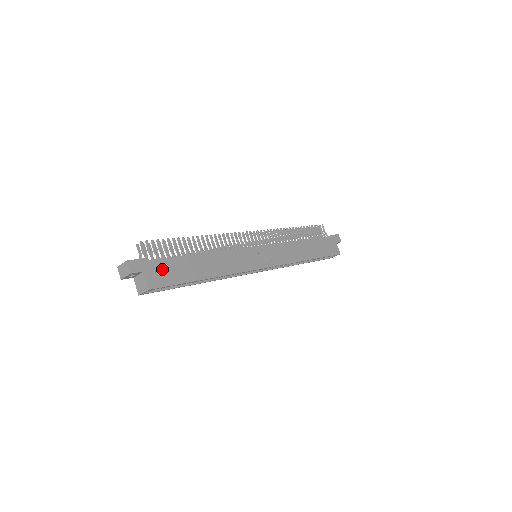
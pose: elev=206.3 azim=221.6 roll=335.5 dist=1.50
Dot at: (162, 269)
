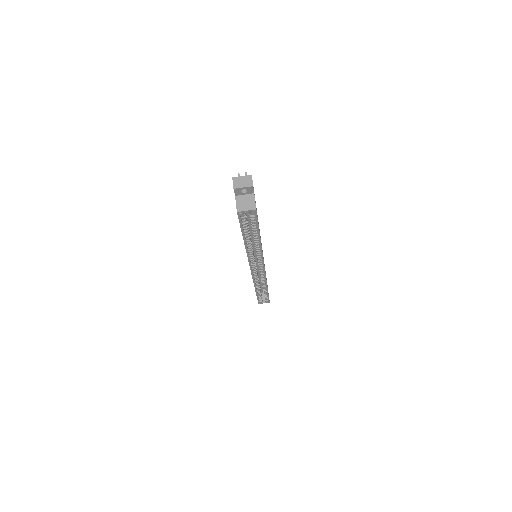
Dot at: occluded
